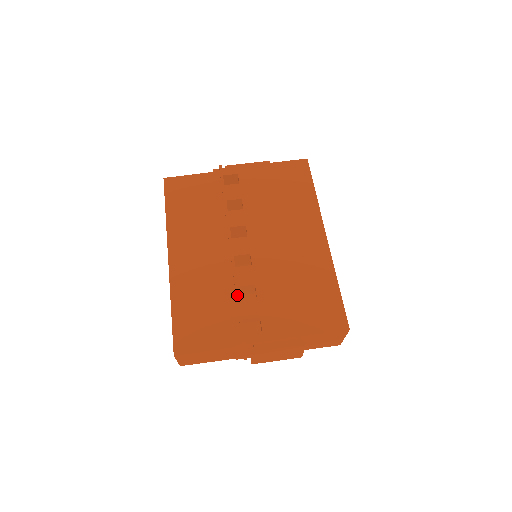
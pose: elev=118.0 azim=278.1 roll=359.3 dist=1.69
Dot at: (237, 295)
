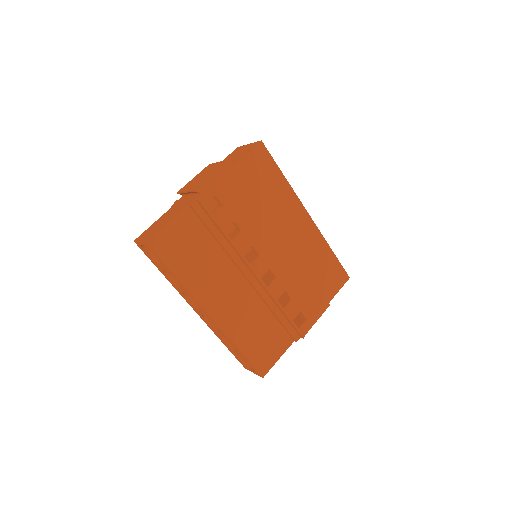
Dot at: (283, 310)
